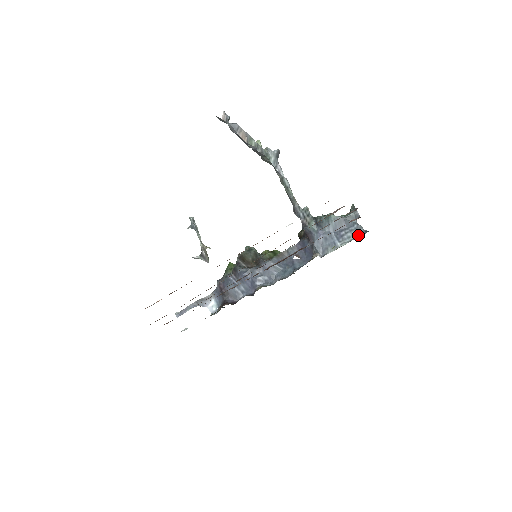
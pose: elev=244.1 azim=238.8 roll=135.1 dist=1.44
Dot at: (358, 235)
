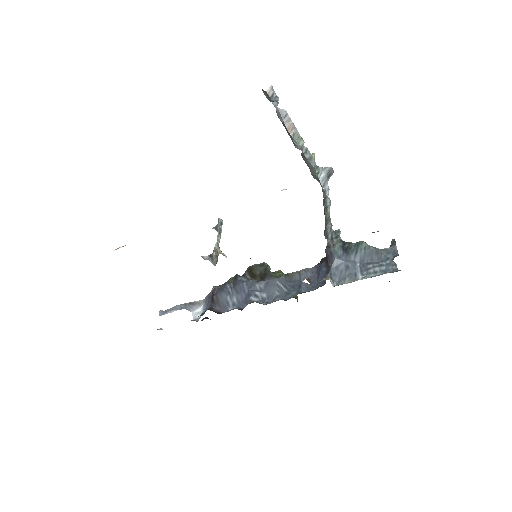
Dot at: (387, 271)
